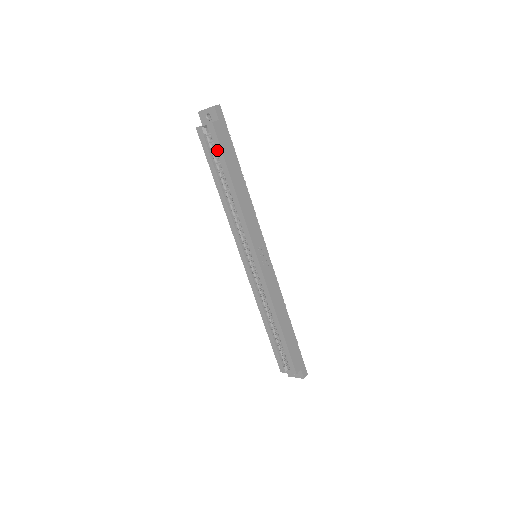
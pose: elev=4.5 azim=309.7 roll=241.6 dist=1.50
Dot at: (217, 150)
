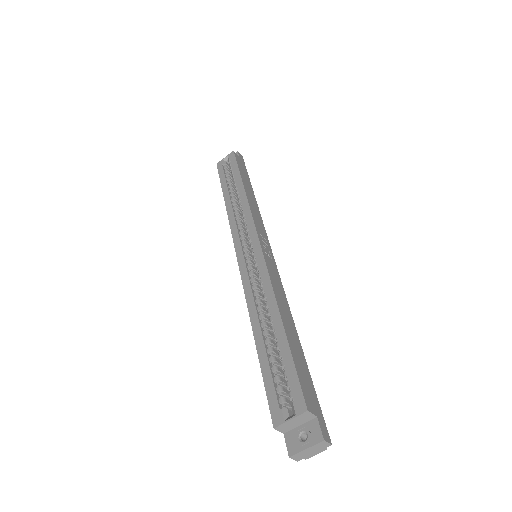
Dot at: (233, 167)
